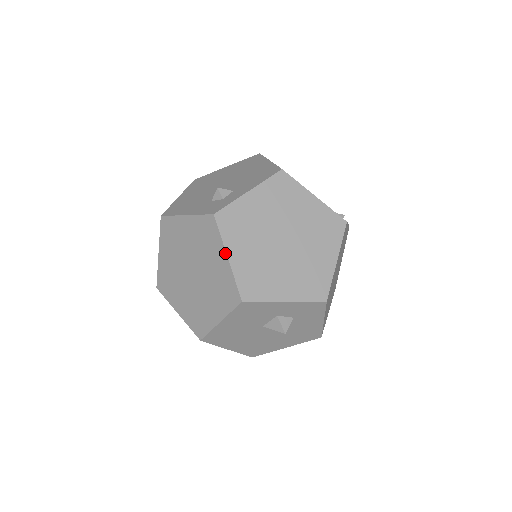
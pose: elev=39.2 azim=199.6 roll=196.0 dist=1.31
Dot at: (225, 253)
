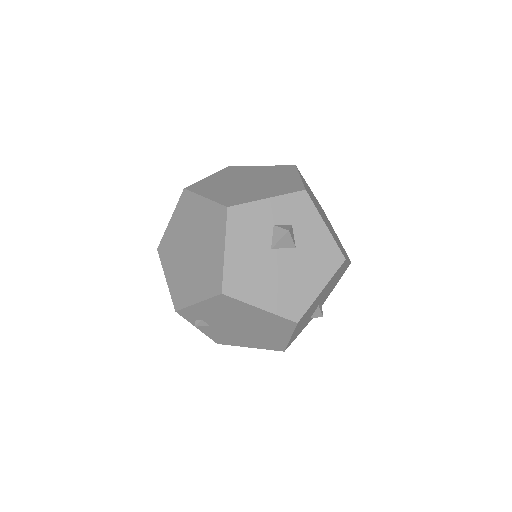
Dot at: (201, 197)
